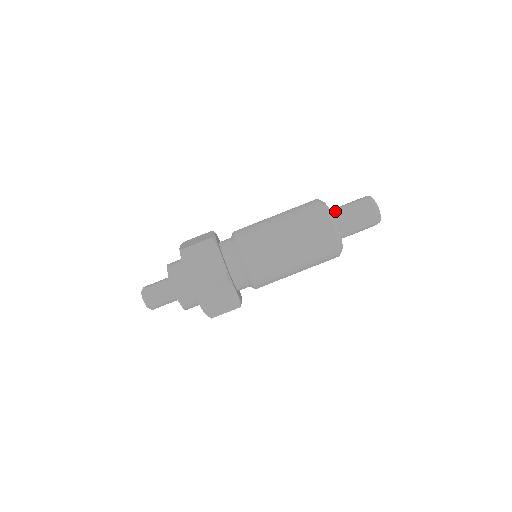
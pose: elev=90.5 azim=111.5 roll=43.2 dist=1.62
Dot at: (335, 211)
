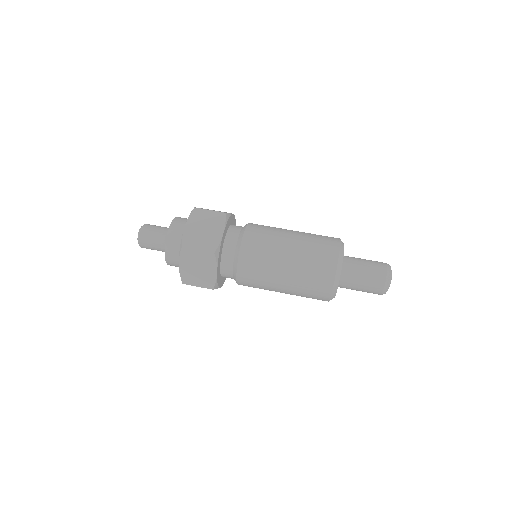
Dot at: occluded
